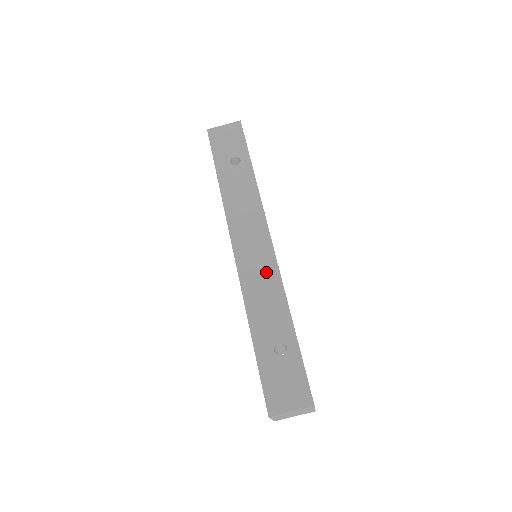
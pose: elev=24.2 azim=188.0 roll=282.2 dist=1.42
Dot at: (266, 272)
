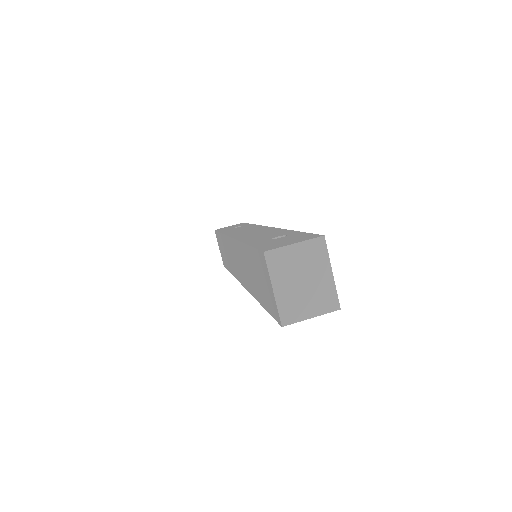
Dot at: (263, 231)
